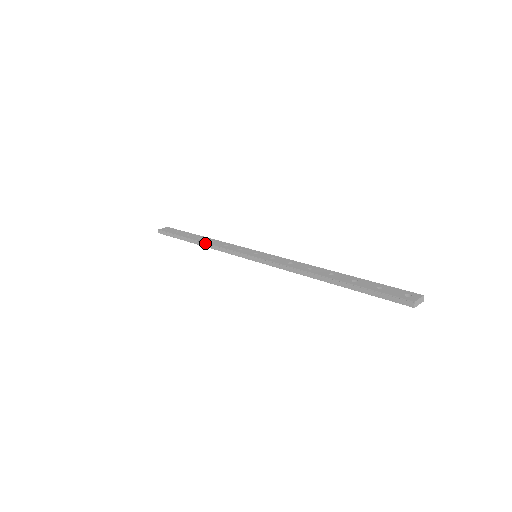
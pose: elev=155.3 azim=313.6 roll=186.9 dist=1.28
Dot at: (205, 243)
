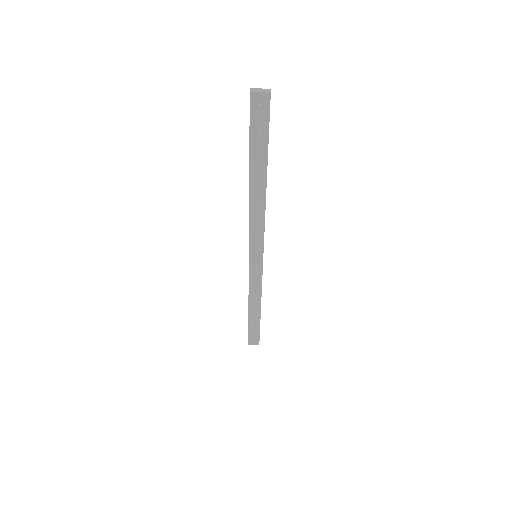
Dot at: (248, 298)
